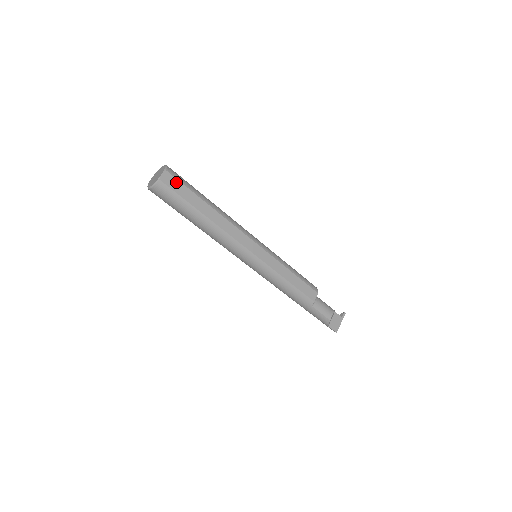
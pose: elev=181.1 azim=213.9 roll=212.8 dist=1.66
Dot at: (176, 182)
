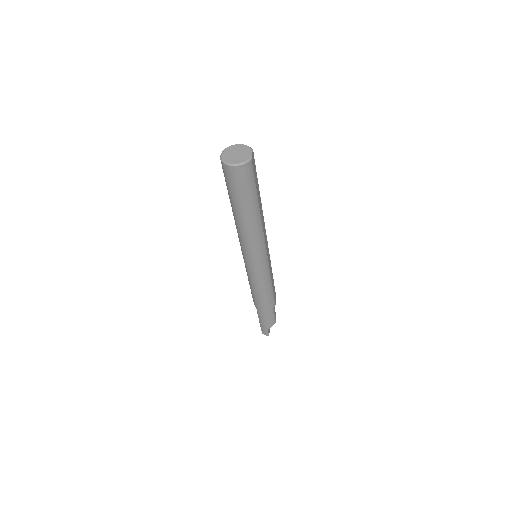
Dot at: (255, 166)
